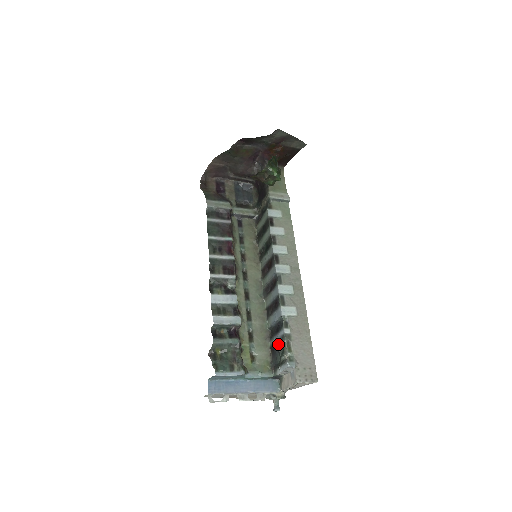
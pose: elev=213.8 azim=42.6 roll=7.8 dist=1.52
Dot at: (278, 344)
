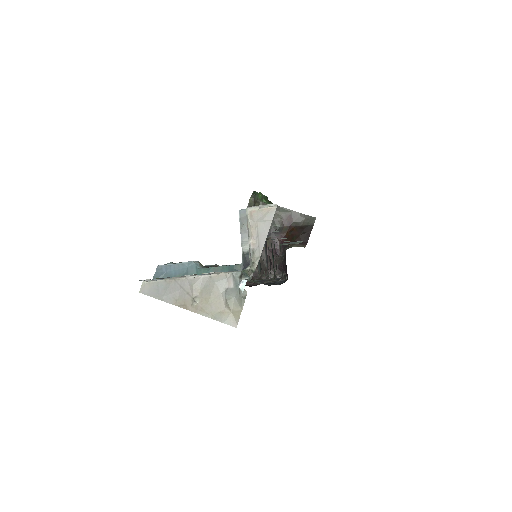
Dot at: occluded
